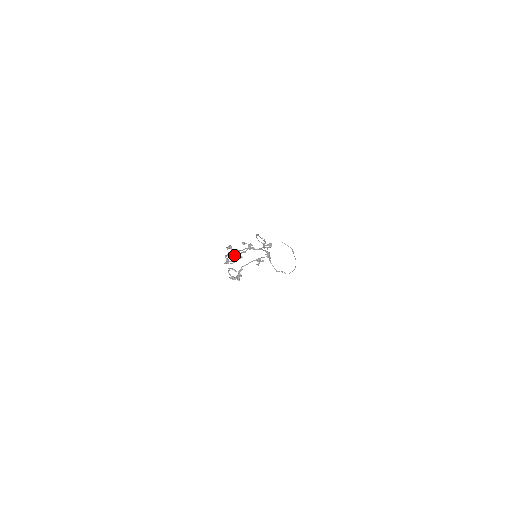
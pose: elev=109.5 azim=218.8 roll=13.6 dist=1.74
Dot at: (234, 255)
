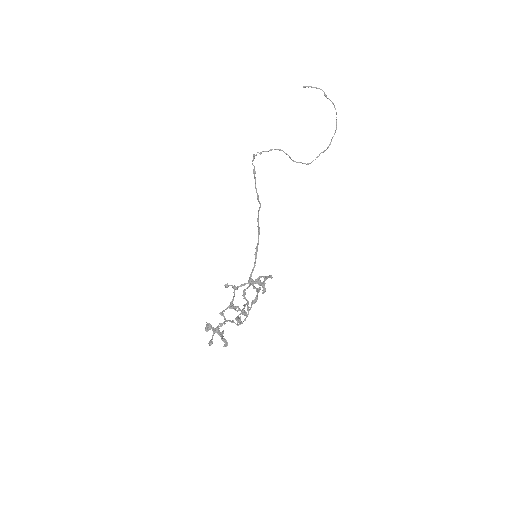
Dot at: (222, 313)
